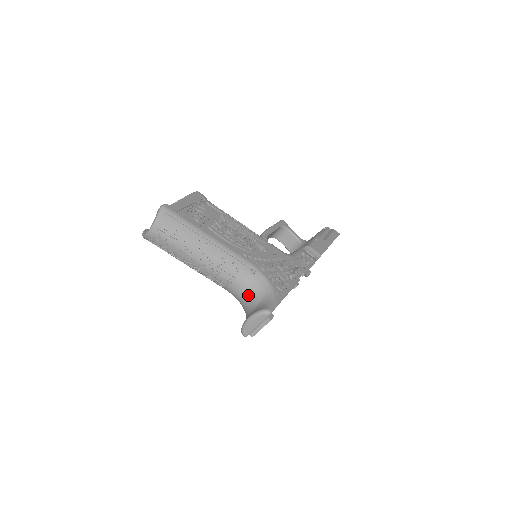
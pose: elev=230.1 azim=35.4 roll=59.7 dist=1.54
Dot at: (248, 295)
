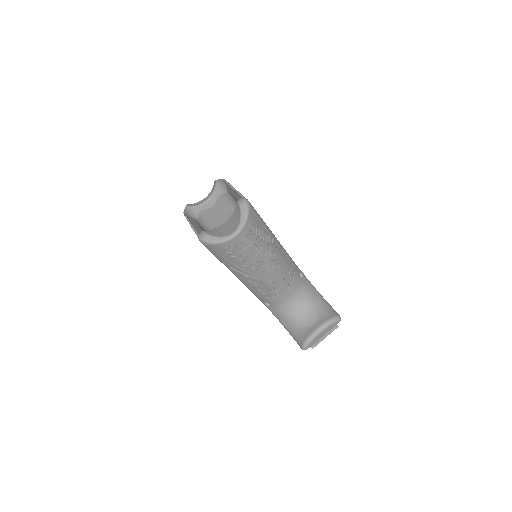
Dot at: (300, 303)
